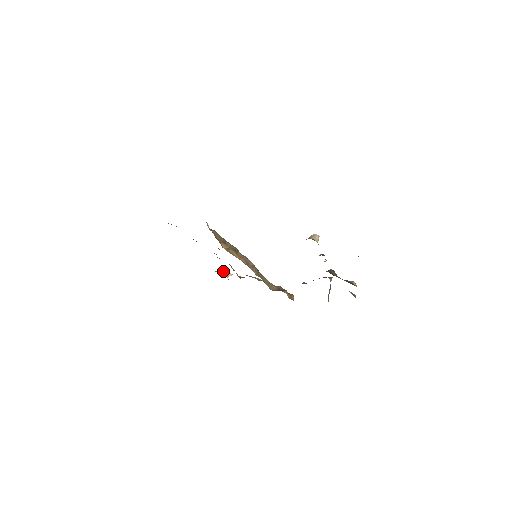
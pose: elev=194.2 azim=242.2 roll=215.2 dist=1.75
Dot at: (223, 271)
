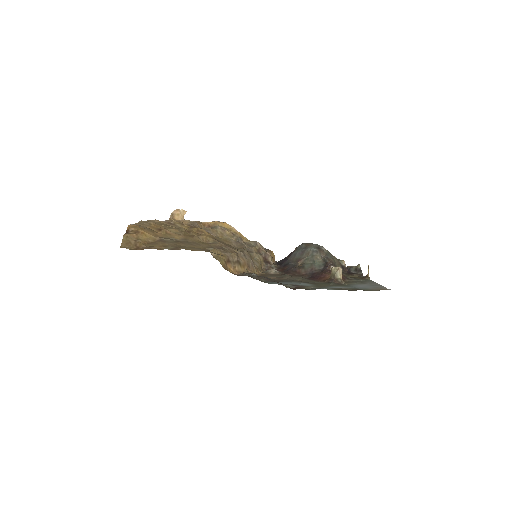
Dot at: (177, 212)
